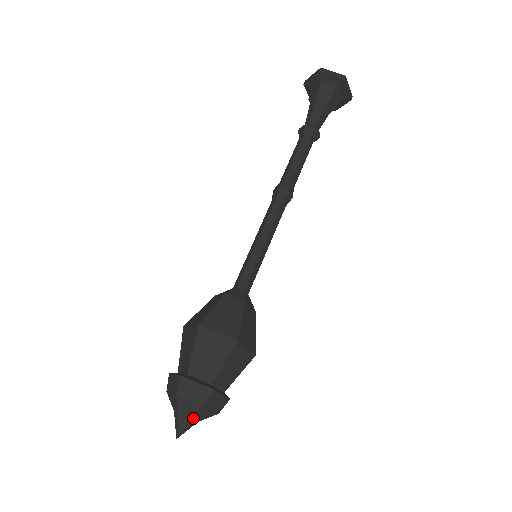
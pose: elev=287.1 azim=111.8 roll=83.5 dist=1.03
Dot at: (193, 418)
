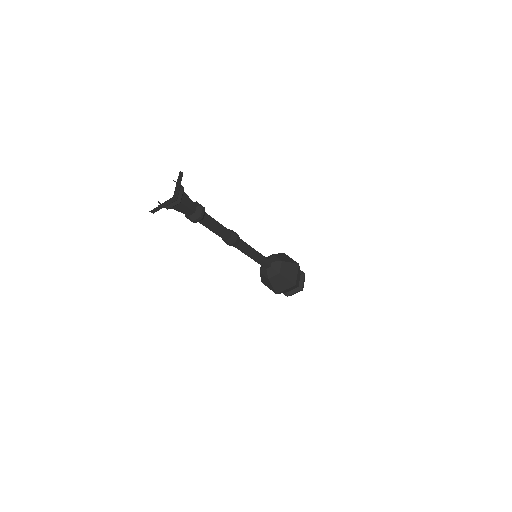
Dot at: occluded
